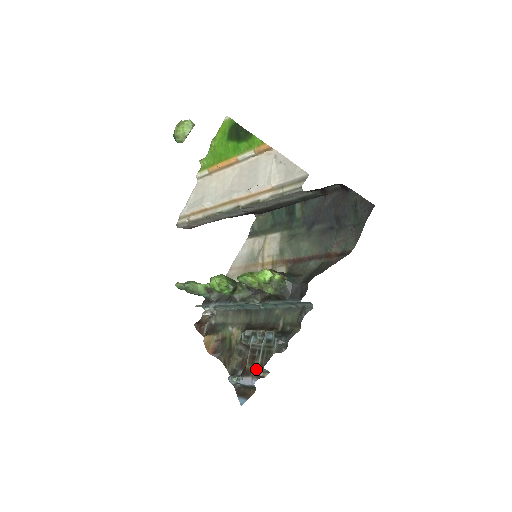
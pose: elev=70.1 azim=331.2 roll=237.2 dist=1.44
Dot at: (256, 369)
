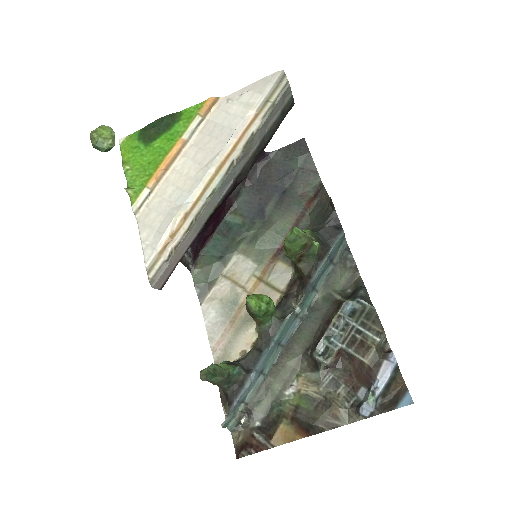
Dot at: (377, 349)
